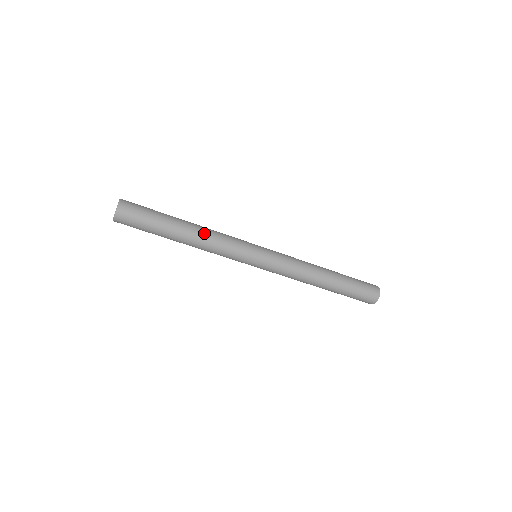
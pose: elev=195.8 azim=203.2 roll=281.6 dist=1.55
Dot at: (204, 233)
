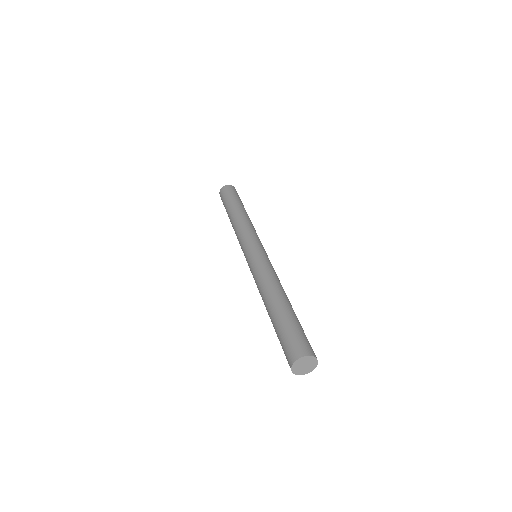
Dot at: occluded
